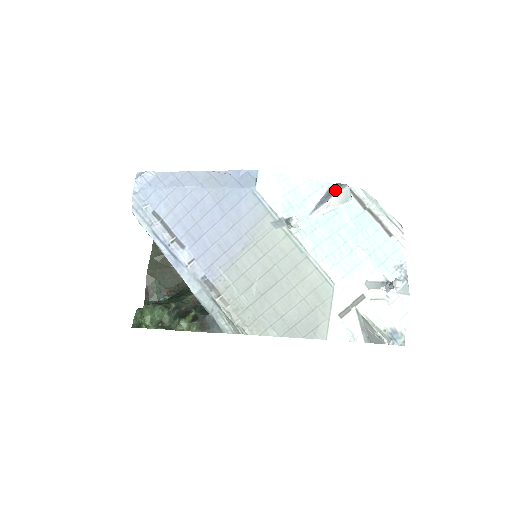
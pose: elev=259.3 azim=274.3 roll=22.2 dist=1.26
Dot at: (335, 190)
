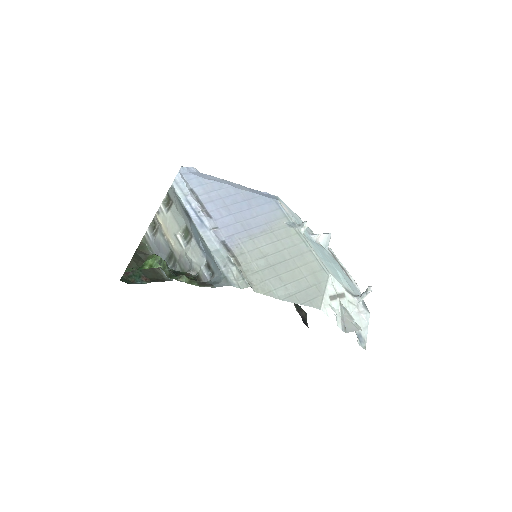
Dot at: occluded
